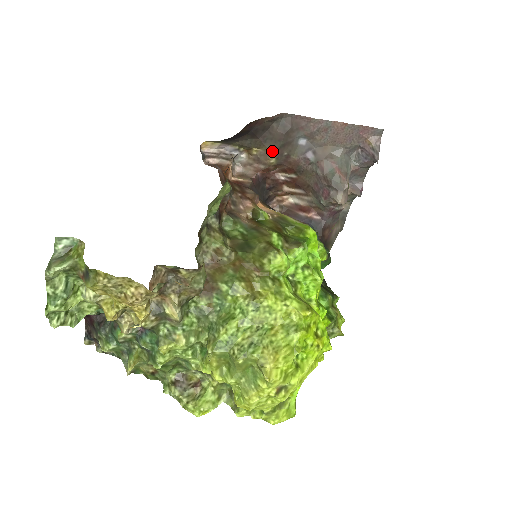
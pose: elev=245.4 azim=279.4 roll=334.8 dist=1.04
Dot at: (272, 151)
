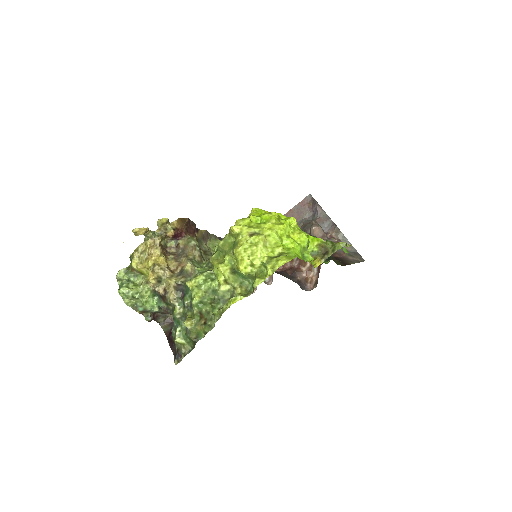
Dot at: occluded
